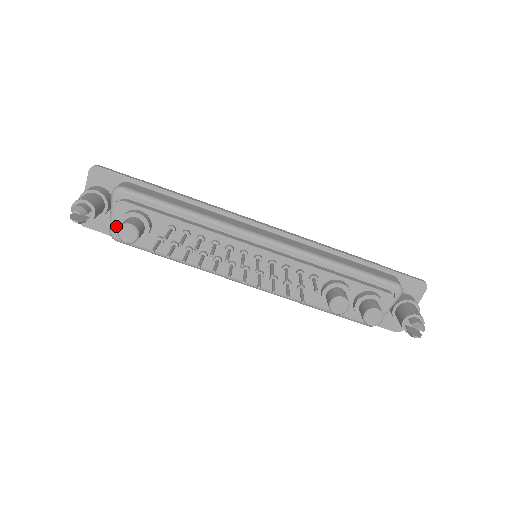
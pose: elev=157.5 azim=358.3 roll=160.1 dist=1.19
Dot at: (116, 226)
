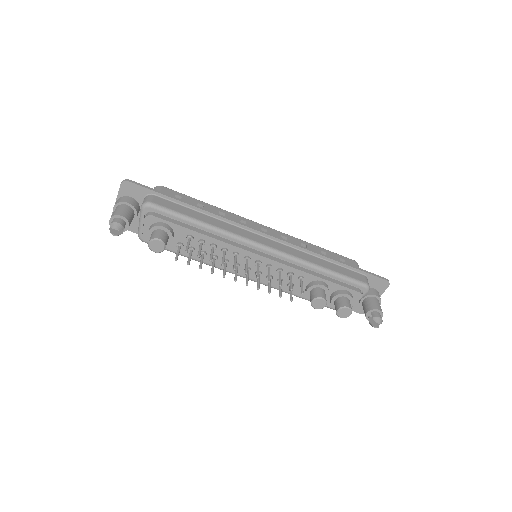
Dot at: (144, 233)
